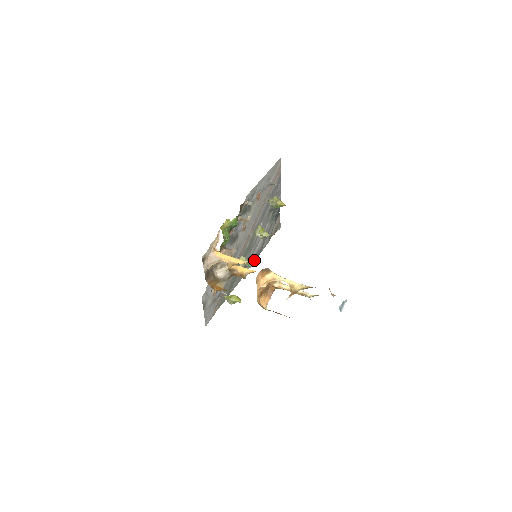
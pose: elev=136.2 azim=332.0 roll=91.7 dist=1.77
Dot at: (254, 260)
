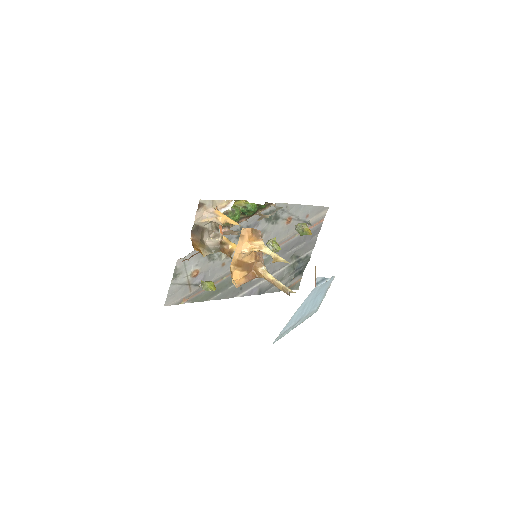
Dot at: (254, 293)
